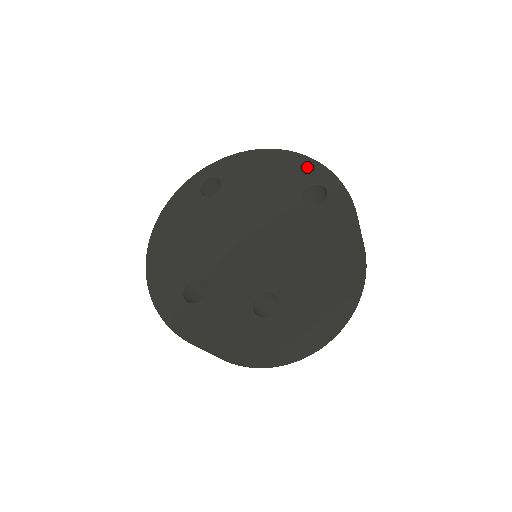
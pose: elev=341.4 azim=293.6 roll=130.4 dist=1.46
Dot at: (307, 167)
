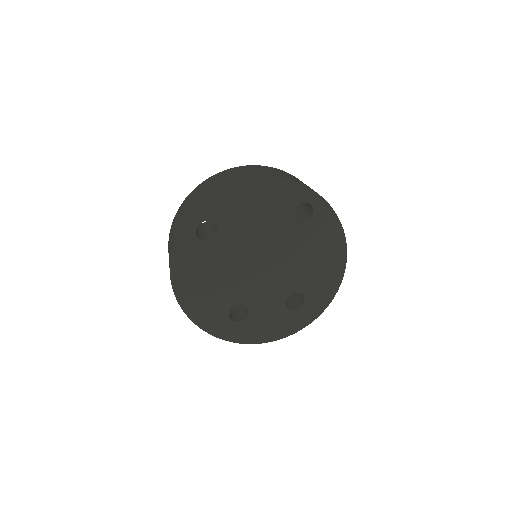
Dot at: (288, 189)
